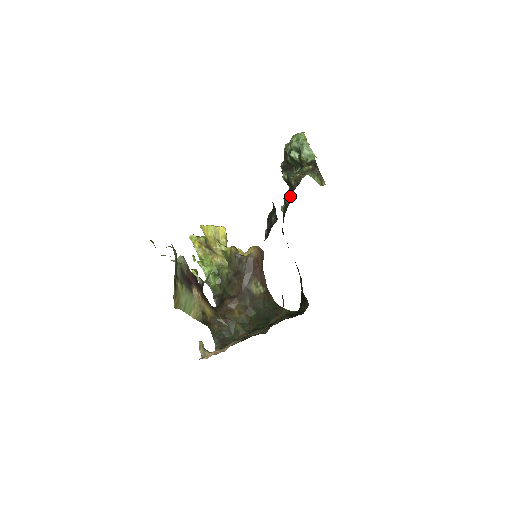
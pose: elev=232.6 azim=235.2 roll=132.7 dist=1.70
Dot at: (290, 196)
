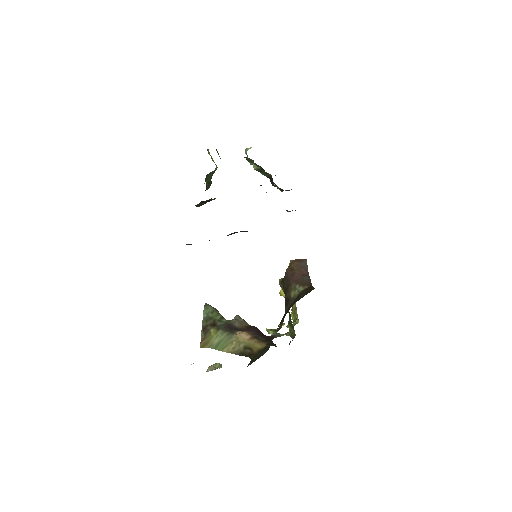
Dot at: occluded
